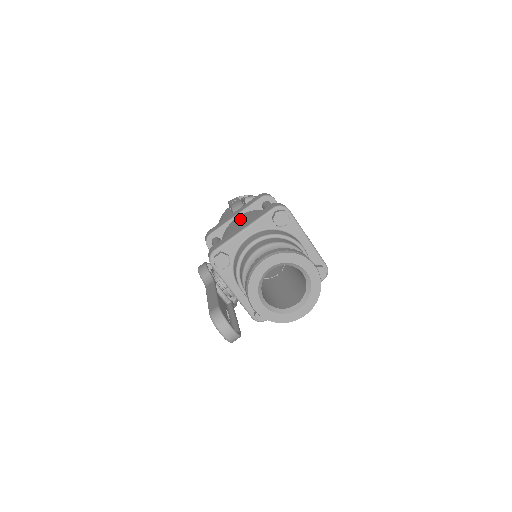
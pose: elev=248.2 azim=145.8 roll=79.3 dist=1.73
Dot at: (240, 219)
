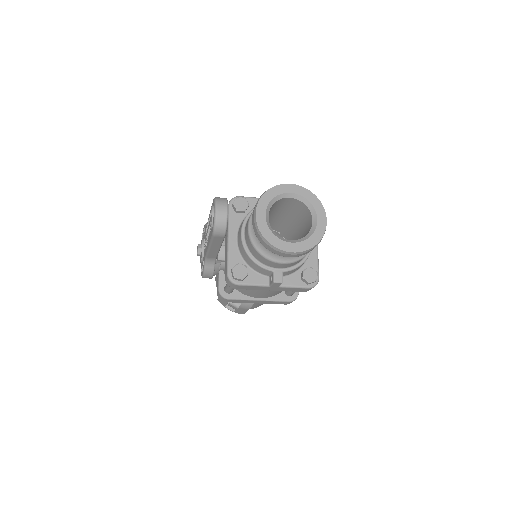
Dot at: occluded
